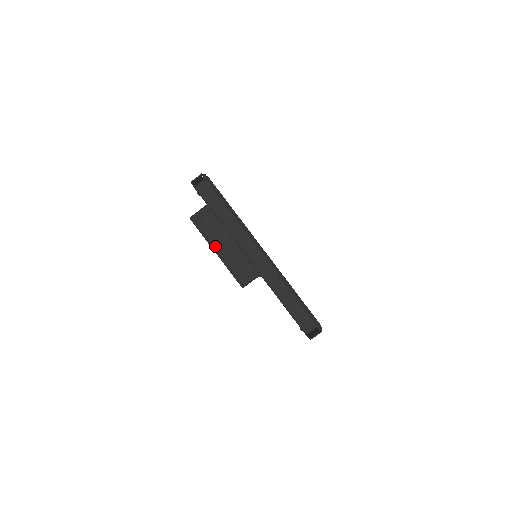
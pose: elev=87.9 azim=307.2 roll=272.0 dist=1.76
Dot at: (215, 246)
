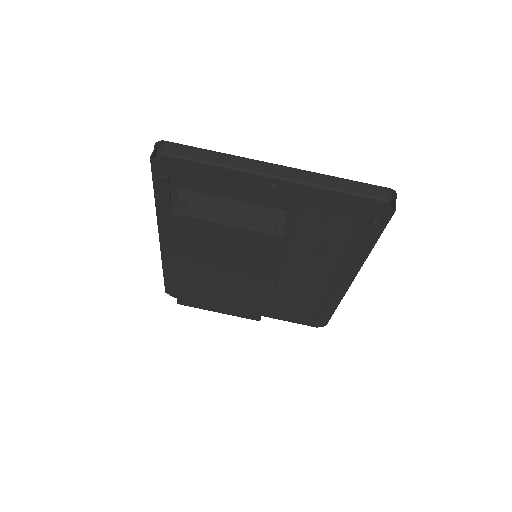
Dot at: (221, 219)
